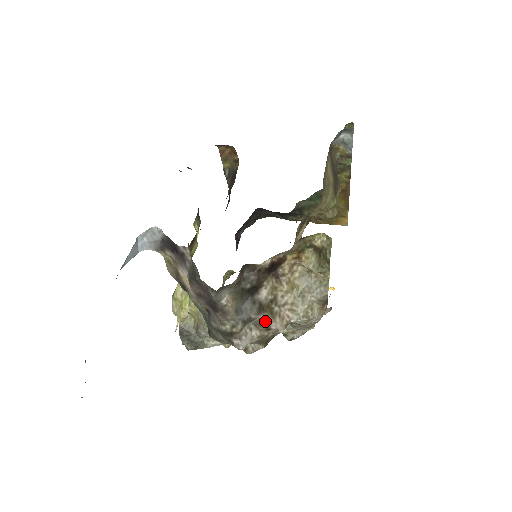
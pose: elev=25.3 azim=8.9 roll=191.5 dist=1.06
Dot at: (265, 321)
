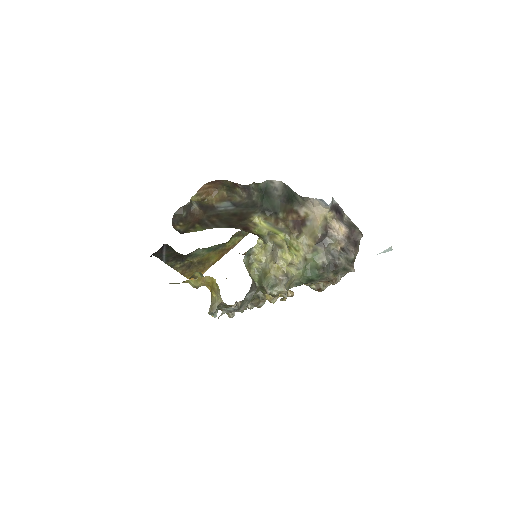
Dot at: occluded
